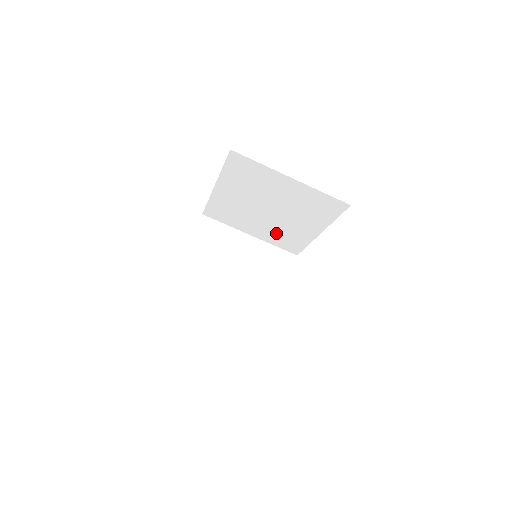
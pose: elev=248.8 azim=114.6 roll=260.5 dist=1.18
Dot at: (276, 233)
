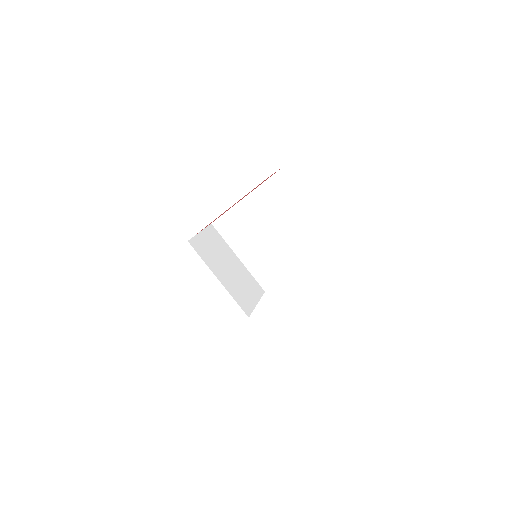
Dot at: (263, 260)
